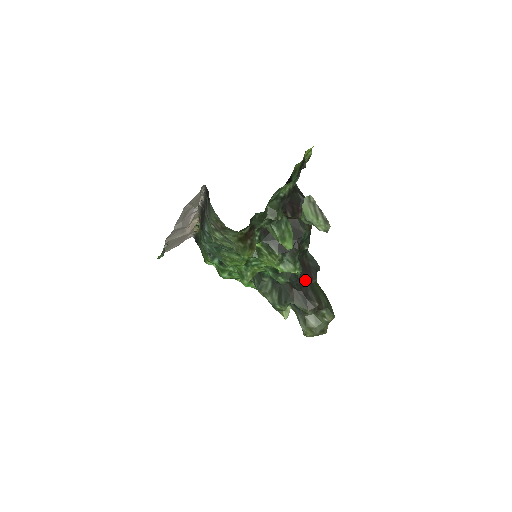
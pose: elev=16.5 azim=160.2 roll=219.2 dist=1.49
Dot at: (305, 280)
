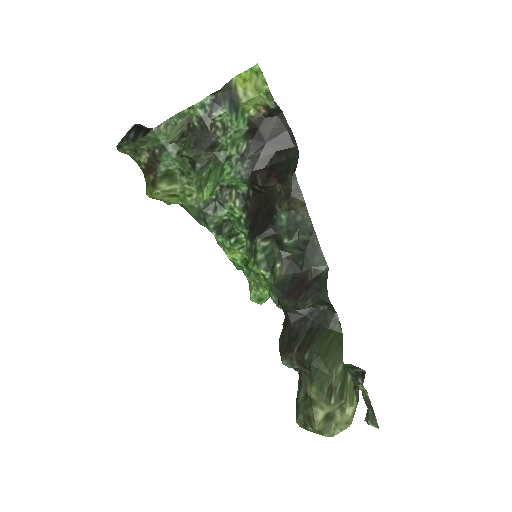
Dot at: (286, 298)
